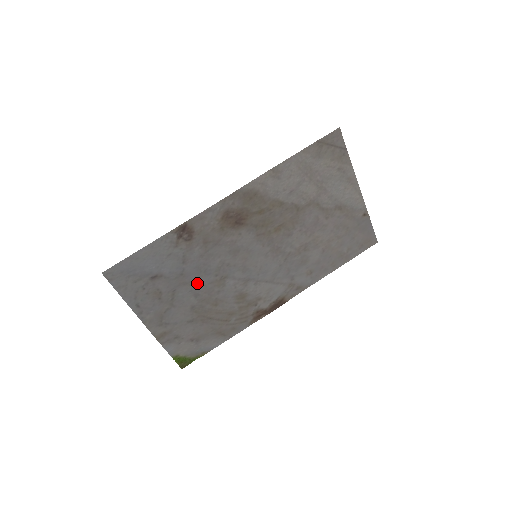
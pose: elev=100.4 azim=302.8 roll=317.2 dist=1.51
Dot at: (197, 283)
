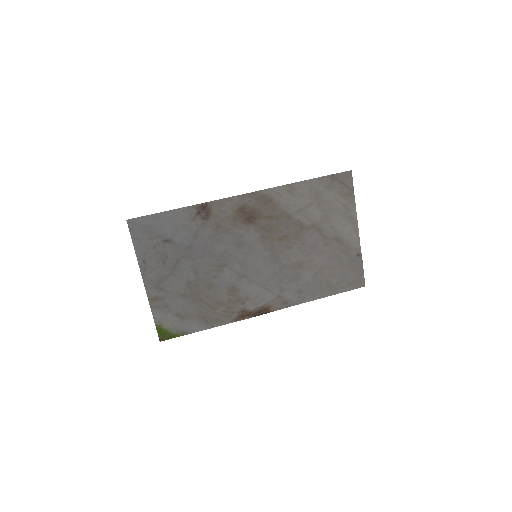
Dot at: (200, 261)
